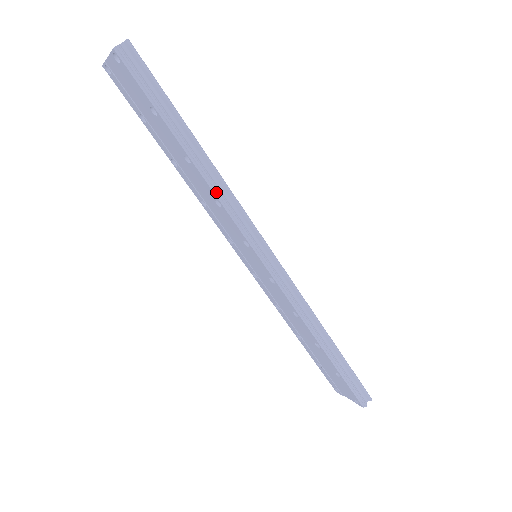
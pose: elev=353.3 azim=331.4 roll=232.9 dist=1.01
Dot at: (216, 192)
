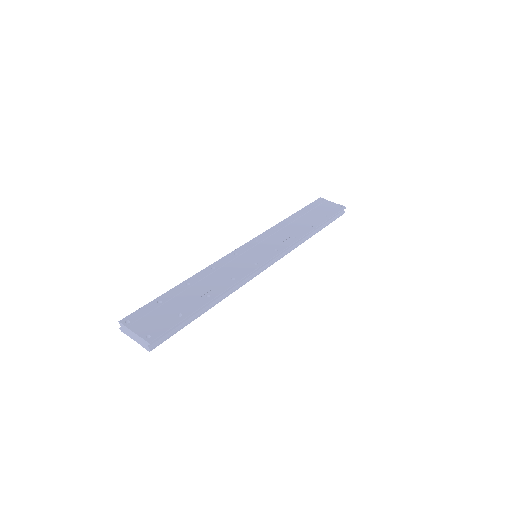
Dot at: occluded
